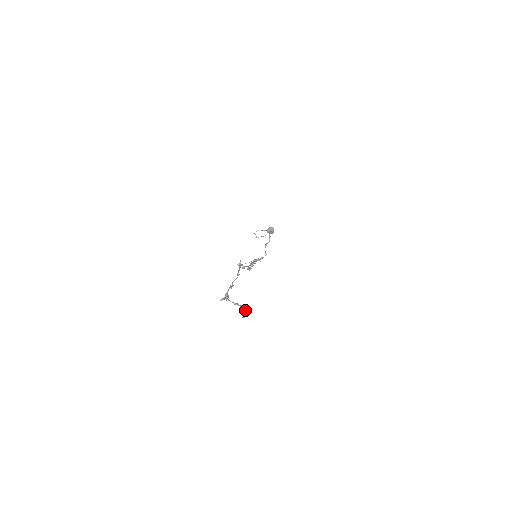
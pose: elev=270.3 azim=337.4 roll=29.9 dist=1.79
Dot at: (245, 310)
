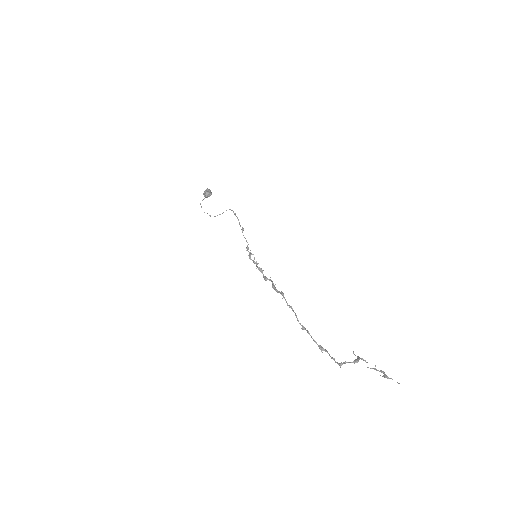
Dot at: (366, 362)
